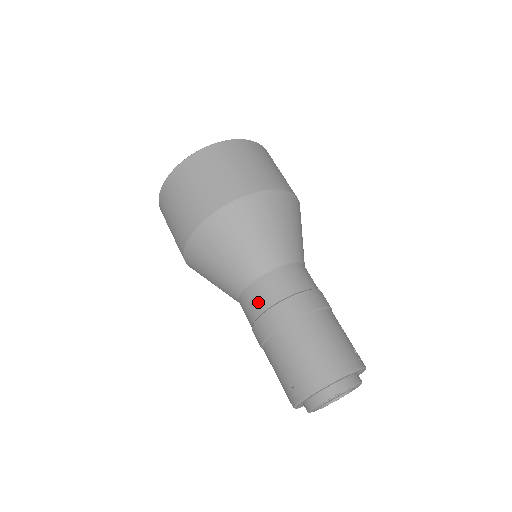
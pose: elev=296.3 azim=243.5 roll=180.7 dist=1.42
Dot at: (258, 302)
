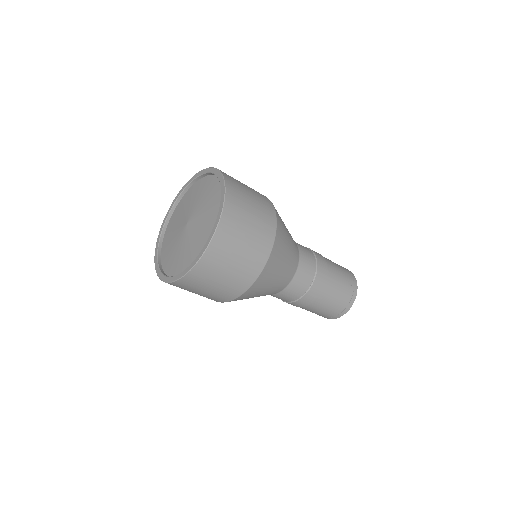
Dot at: (282, 299)
